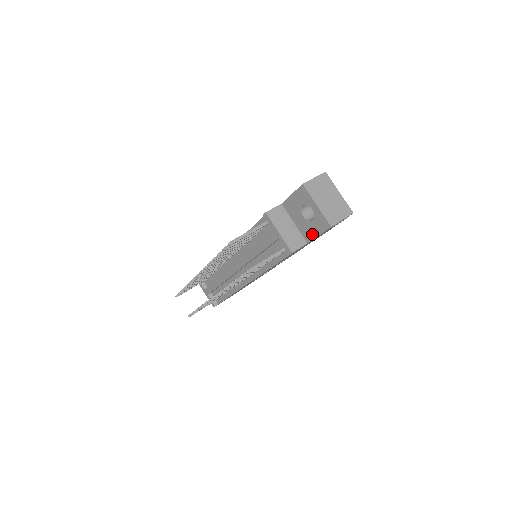
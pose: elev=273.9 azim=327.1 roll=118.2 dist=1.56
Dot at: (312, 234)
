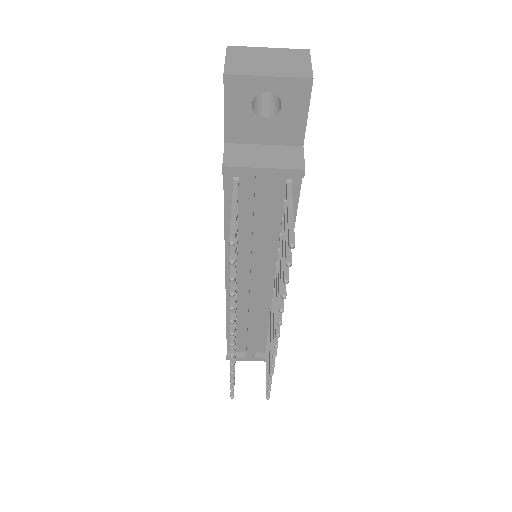
Dot at: (298, 126)
